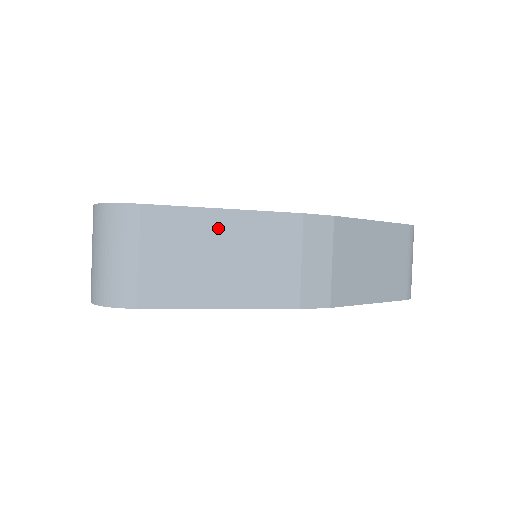
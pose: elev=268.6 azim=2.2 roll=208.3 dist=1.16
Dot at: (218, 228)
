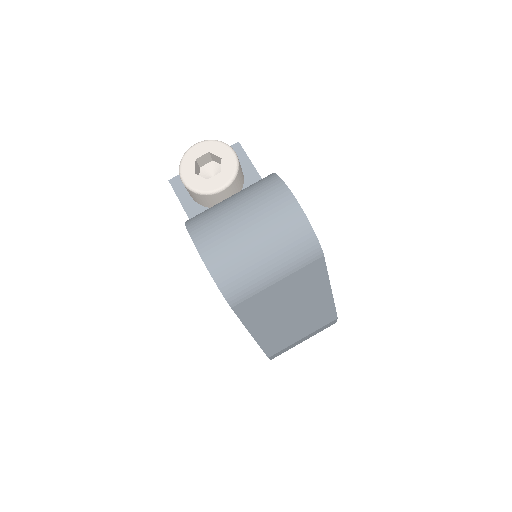
Dot at: (316, 297)
